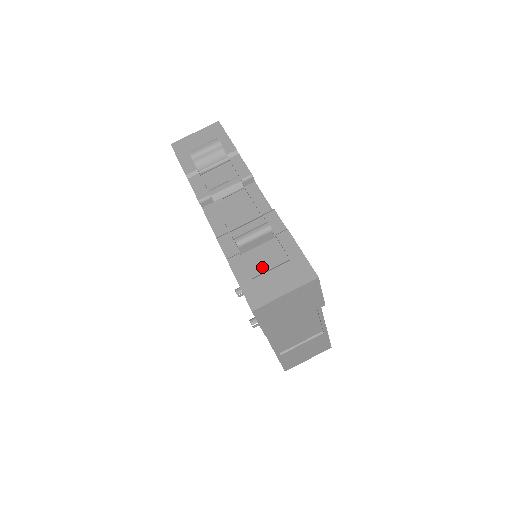
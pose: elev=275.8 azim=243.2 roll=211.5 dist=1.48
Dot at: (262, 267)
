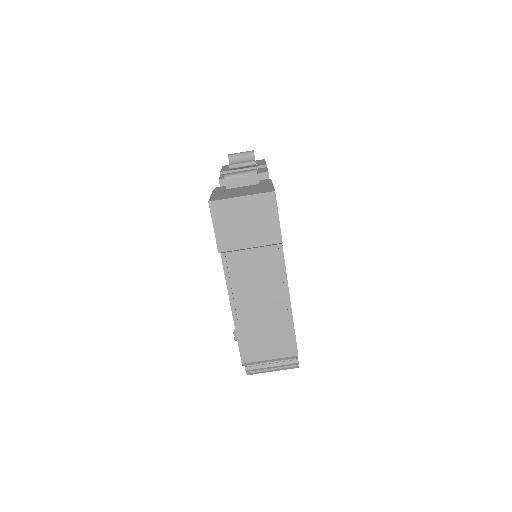
Dot at: occluded
